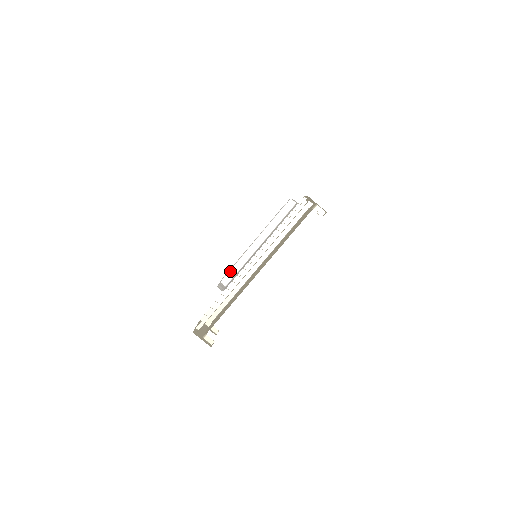
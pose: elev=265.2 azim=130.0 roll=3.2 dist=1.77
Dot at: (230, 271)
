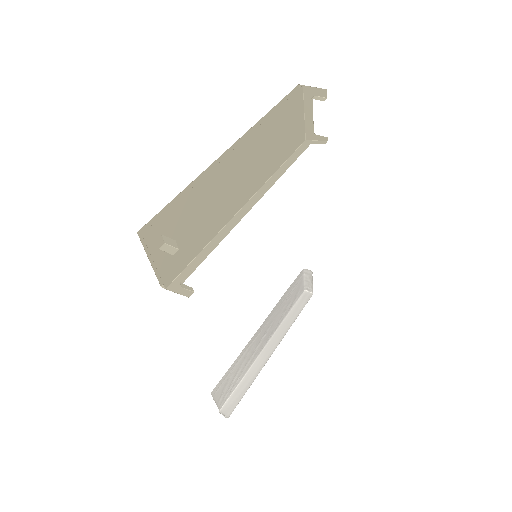
Dot at: (233, 393)
